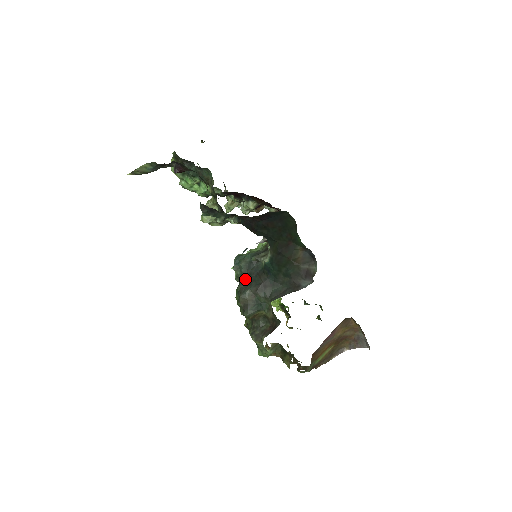
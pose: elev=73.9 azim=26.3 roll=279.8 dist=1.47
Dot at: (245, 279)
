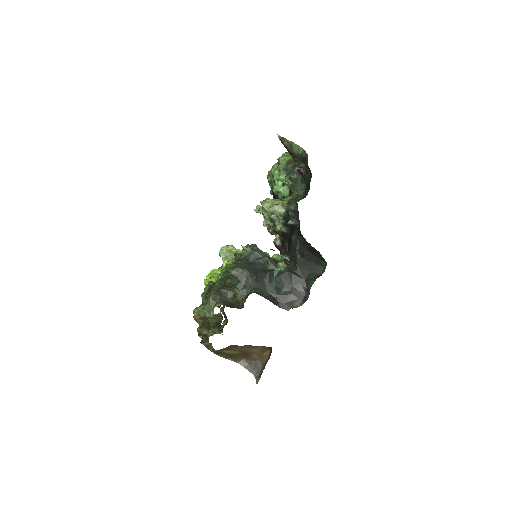
Dot at: (248, 262)
